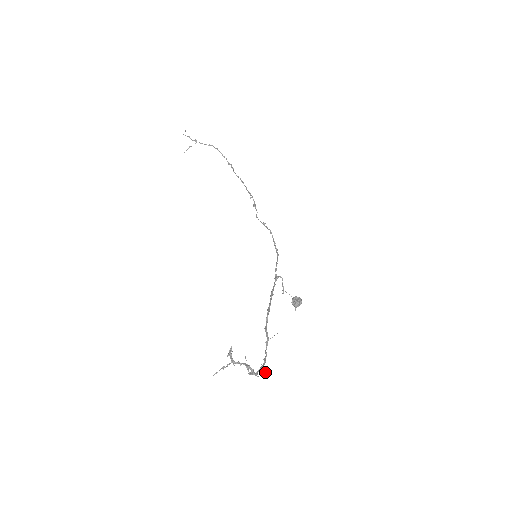
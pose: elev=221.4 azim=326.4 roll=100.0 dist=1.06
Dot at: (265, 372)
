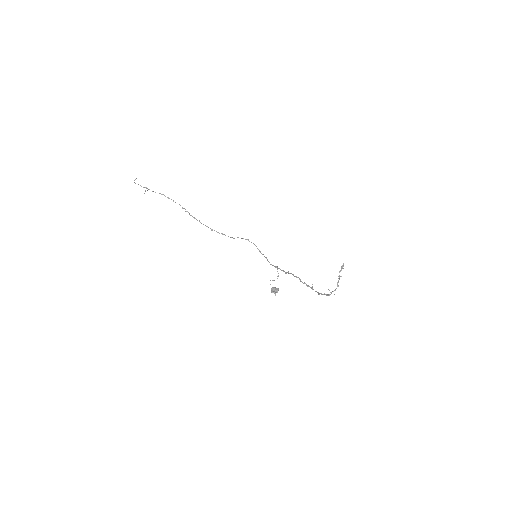
Dot at: occluded
